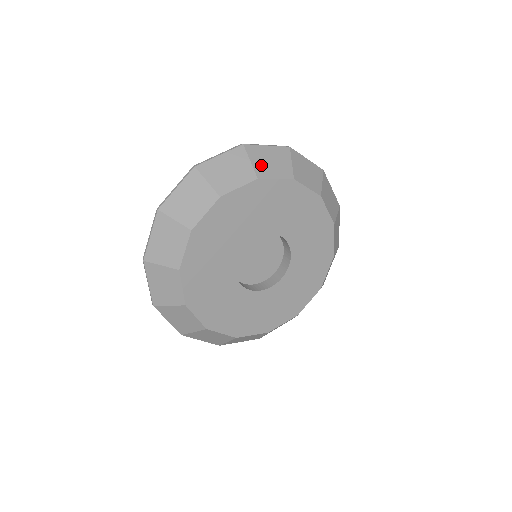
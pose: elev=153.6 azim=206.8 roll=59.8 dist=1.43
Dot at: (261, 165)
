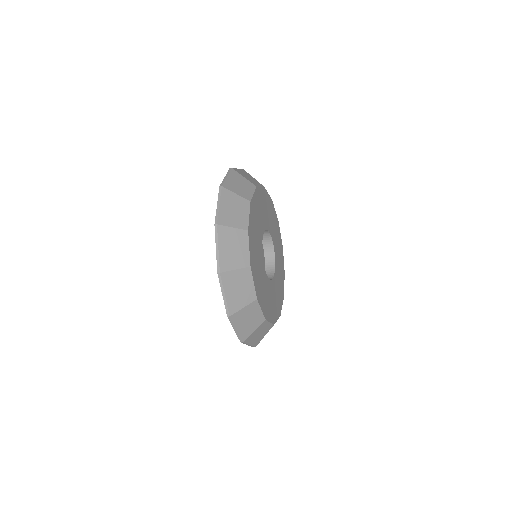
Dot at: occluded
